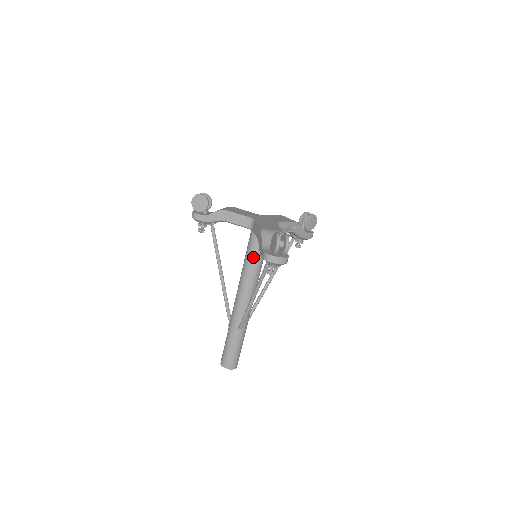
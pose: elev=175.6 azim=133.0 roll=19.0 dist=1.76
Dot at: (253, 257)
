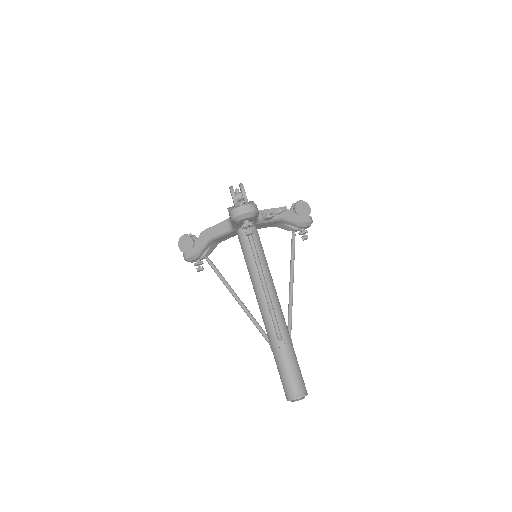
Dot at: (250, 254)
